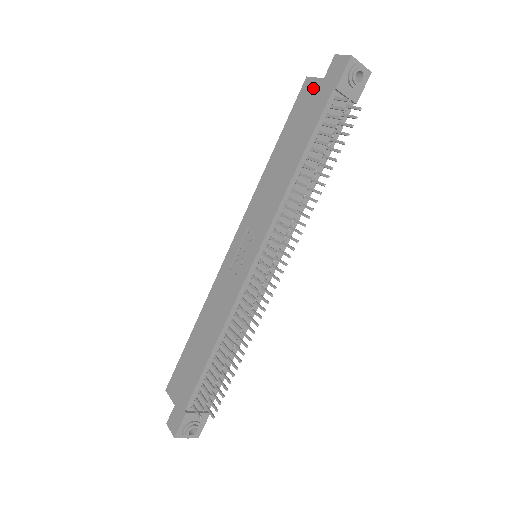
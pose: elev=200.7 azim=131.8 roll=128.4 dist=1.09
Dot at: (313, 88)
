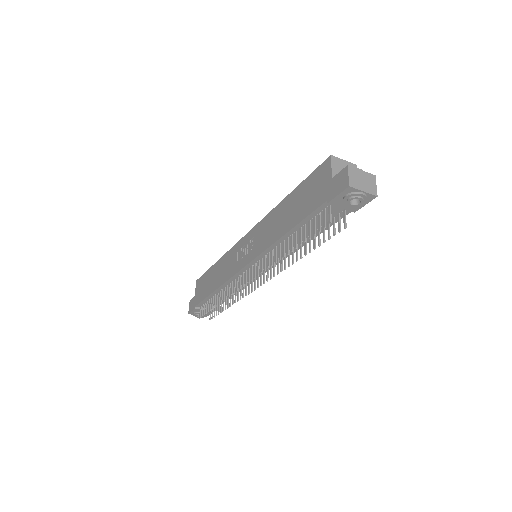
Dot at: (325, 176)
